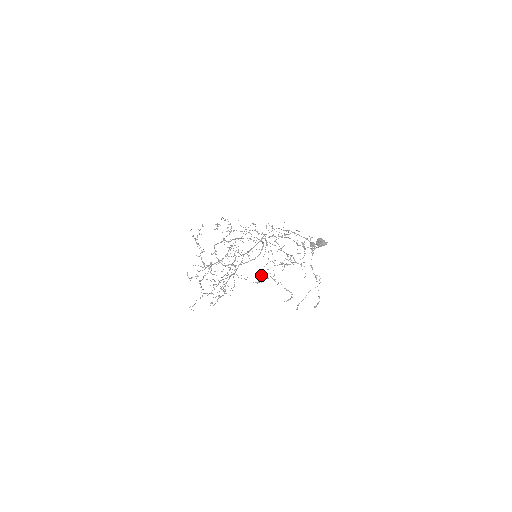
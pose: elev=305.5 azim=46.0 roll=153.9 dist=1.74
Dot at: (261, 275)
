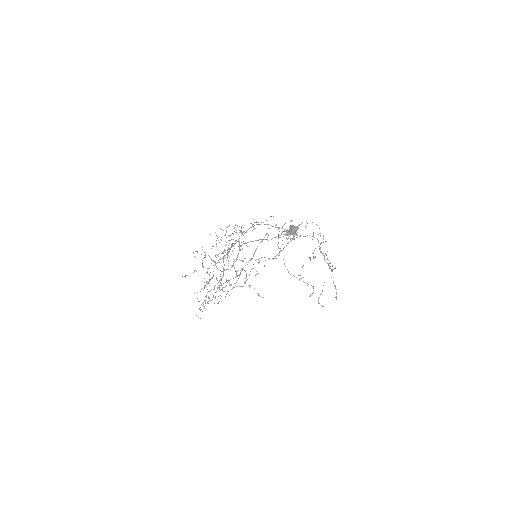
Dot at: occluded
